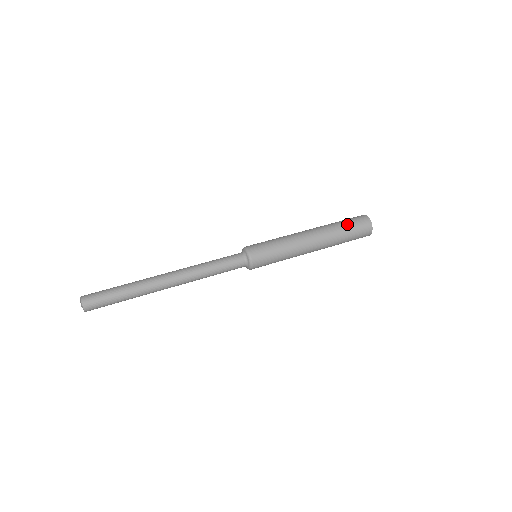
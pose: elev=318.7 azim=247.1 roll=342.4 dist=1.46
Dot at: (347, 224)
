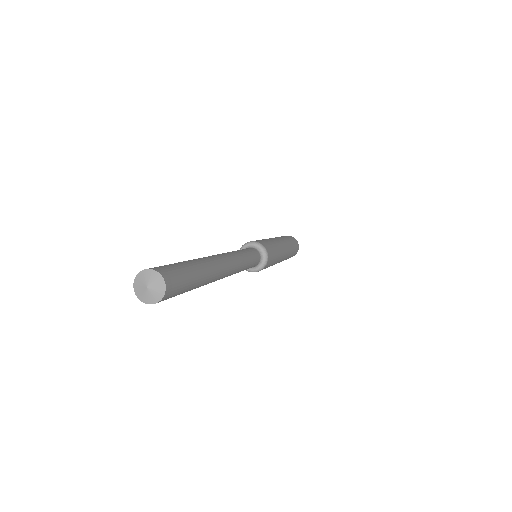
Dot at: occluded
